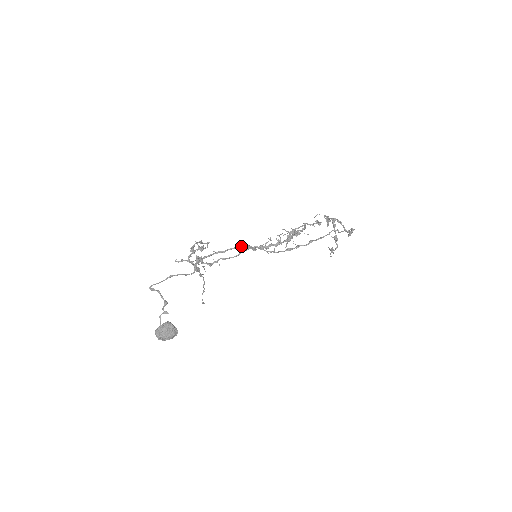
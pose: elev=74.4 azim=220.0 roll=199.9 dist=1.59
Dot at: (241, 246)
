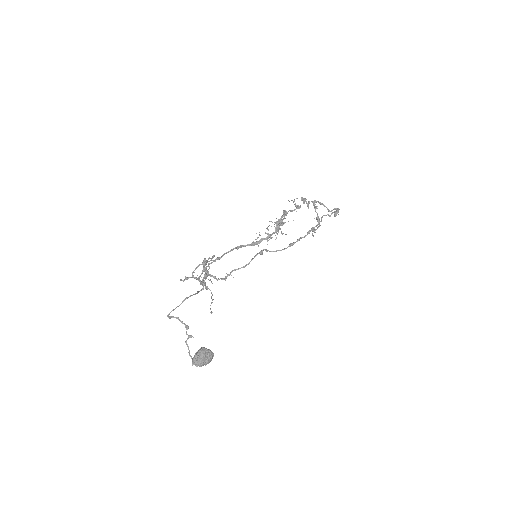
Dot at: (235, 248)
